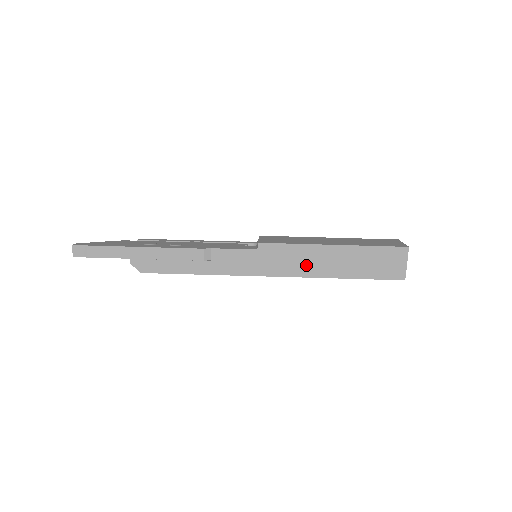
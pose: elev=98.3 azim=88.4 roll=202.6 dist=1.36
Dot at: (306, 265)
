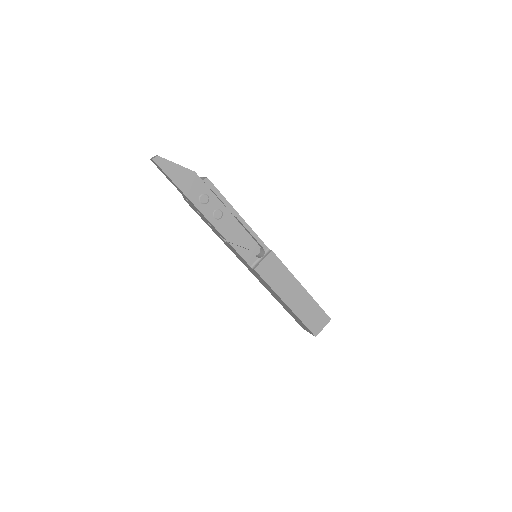
Dot at: (268, 289)
